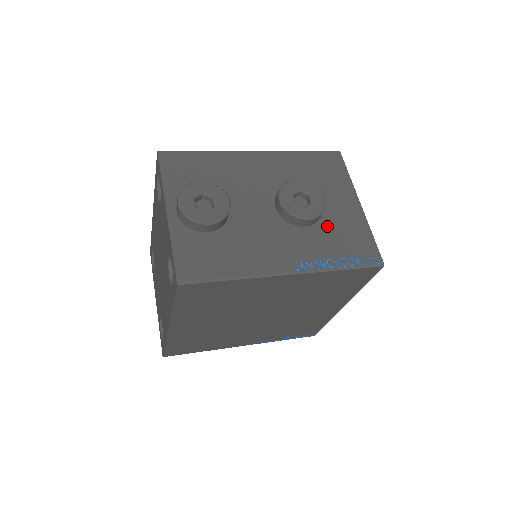
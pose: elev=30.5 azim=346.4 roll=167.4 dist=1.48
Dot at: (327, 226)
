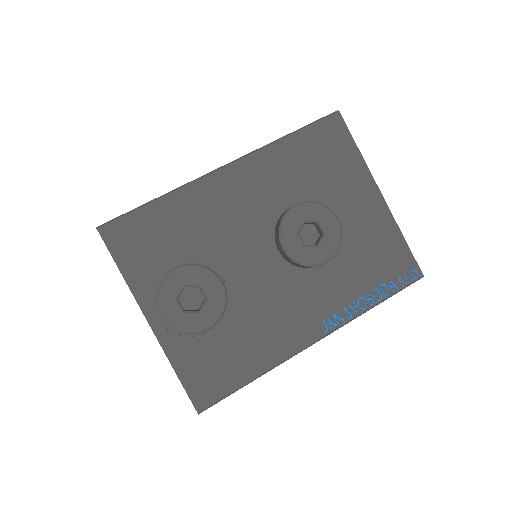
Dot at: (347, 250)
